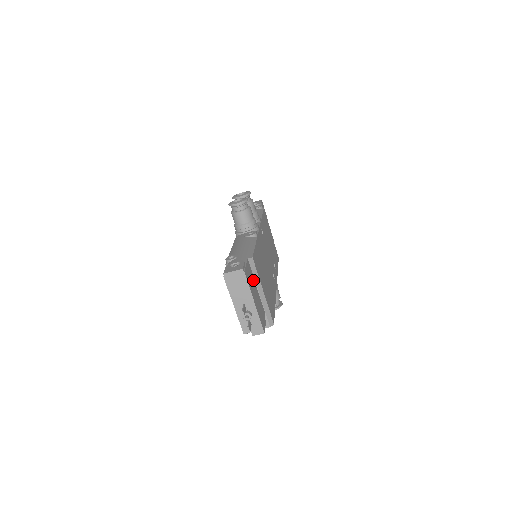
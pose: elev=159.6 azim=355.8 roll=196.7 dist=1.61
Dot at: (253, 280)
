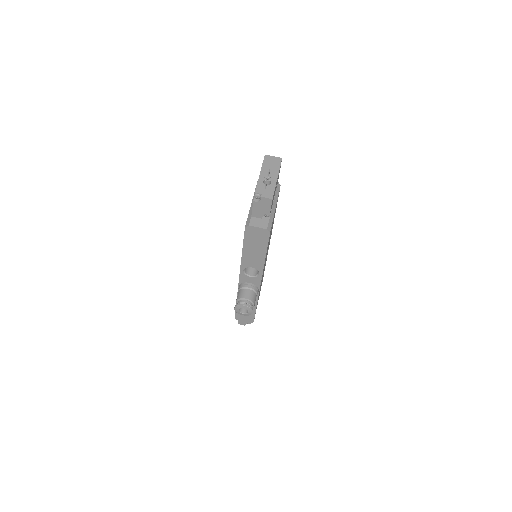
Dot at: occluded
